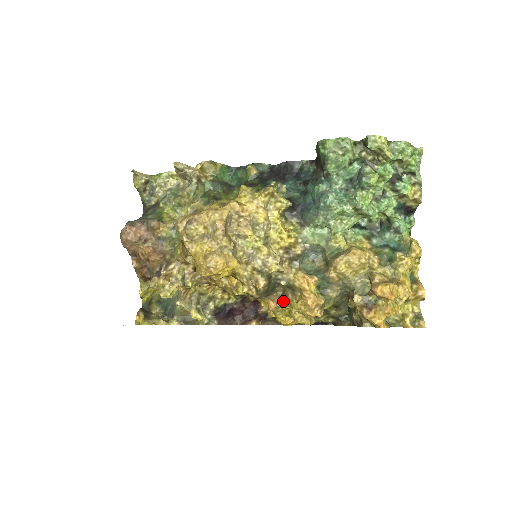
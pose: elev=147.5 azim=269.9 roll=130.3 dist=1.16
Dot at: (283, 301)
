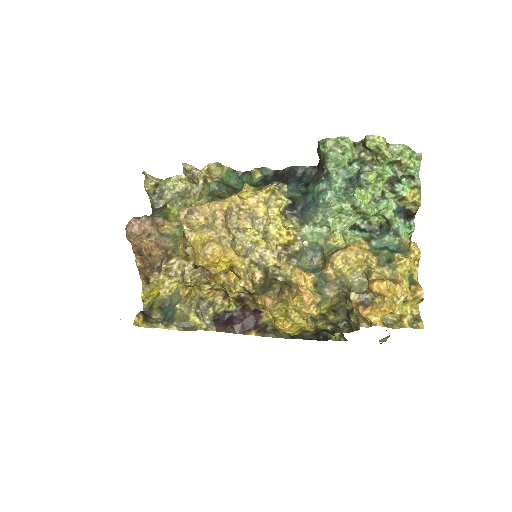
Dot at: (280, 298)
